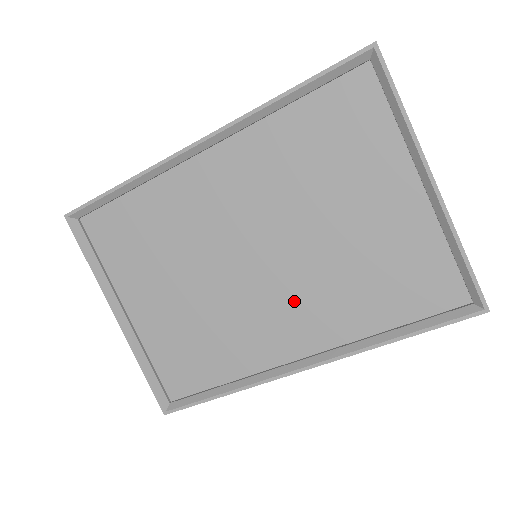
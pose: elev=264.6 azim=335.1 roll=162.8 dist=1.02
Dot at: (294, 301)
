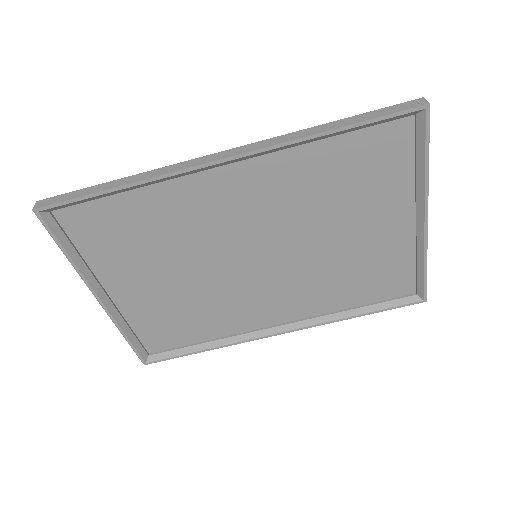
Dot at: (282, 289)
